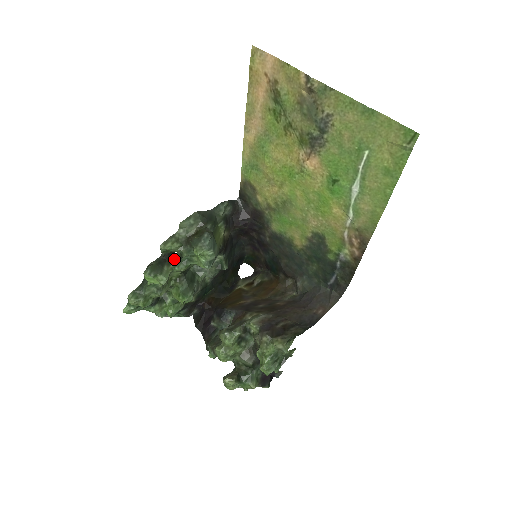
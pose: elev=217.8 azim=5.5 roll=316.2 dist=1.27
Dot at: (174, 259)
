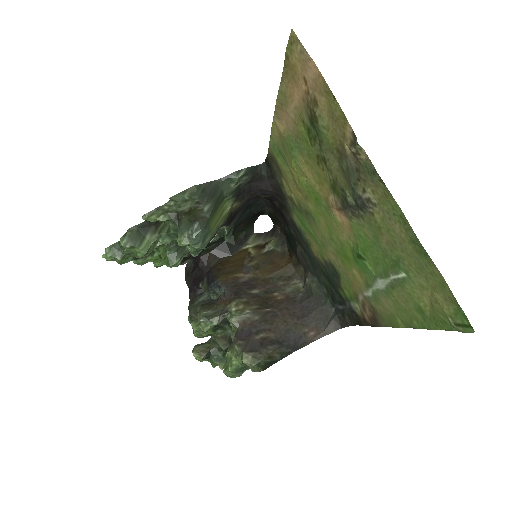
Dot at: (163, 224)
